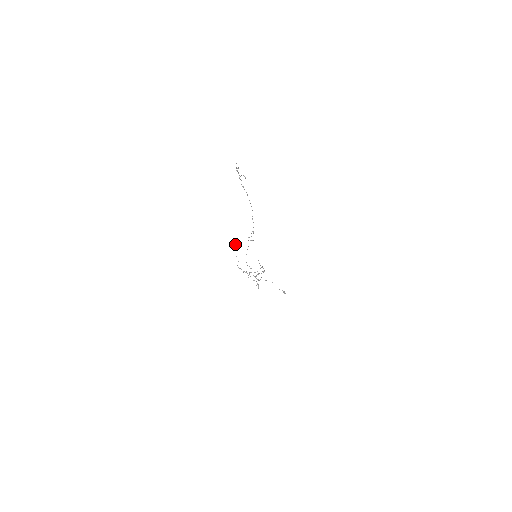
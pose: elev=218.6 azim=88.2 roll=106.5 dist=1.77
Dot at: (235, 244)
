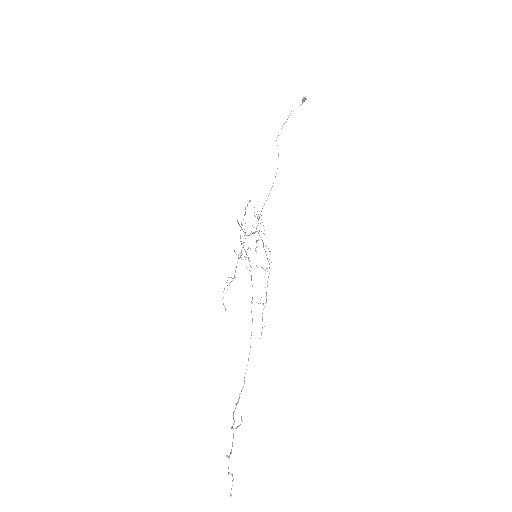
Dot at: occluded
